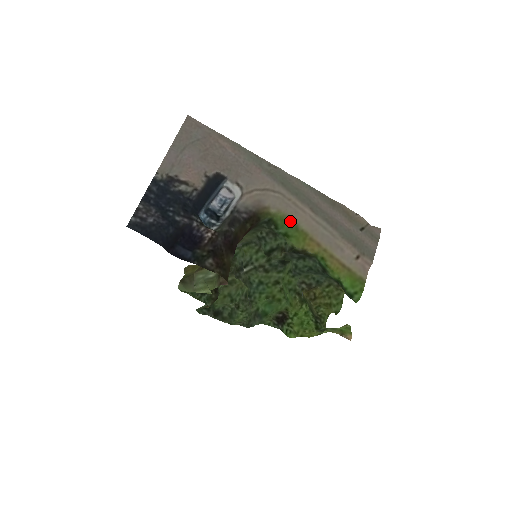
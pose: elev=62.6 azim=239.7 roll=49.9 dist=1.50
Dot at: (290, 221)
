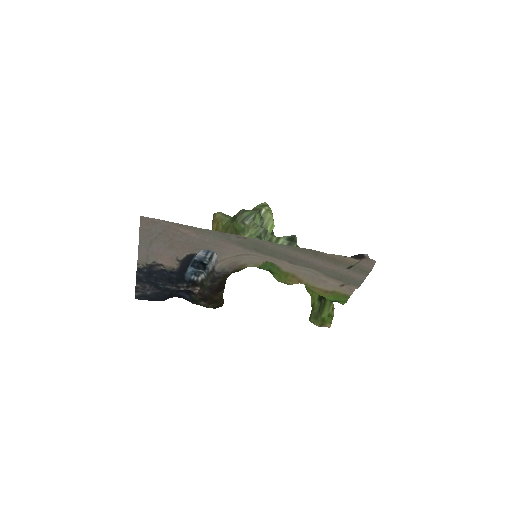
Dot at: (272, 263)
